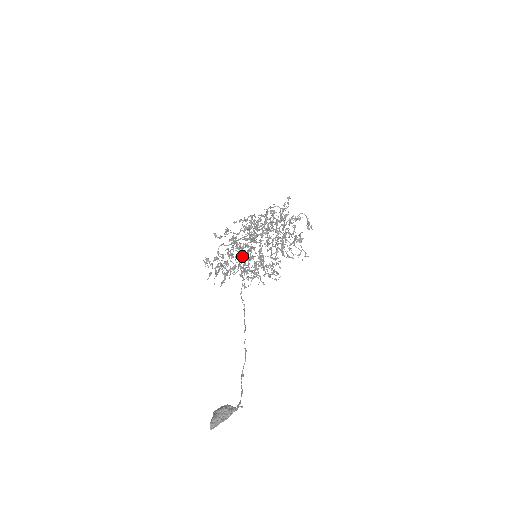
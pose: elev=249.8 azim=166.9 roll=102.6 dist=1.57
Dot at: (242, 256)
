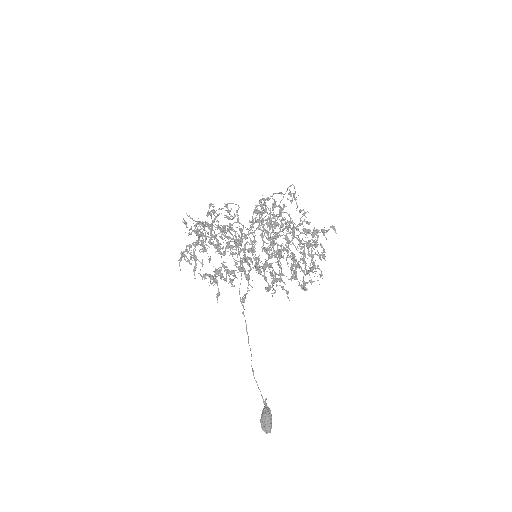
Dot at: occluded
